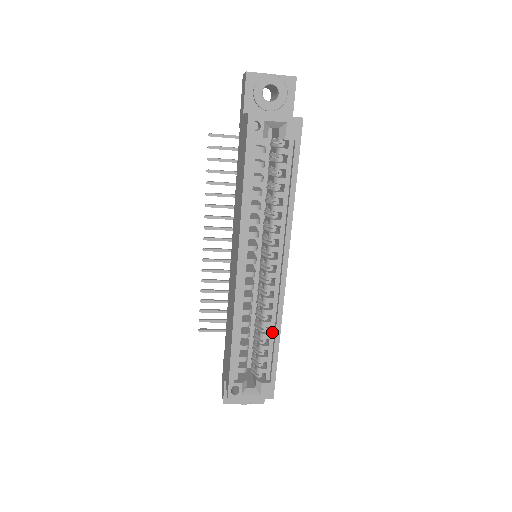
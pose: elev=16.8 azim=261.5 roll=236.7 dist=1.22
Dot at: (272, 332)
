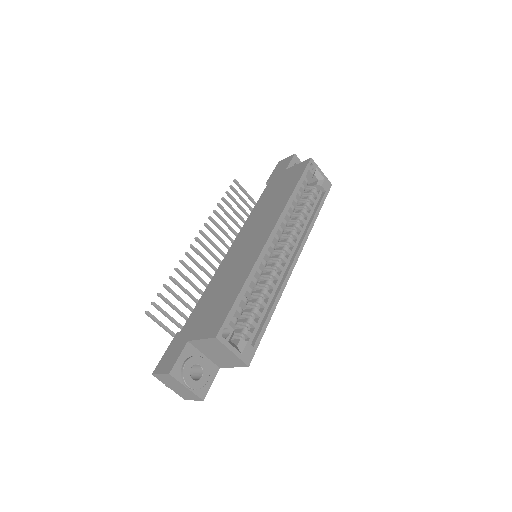
Dot at: (268, 303)
